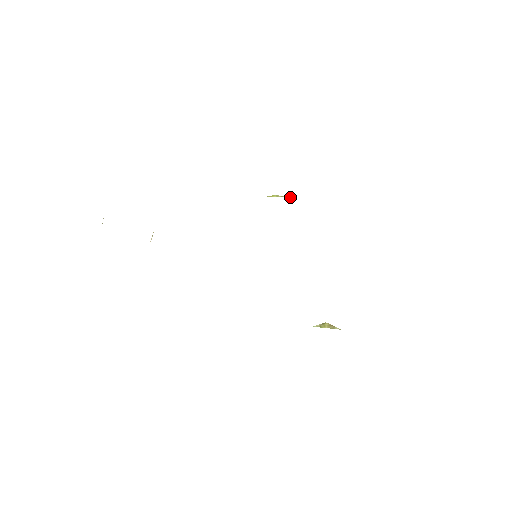
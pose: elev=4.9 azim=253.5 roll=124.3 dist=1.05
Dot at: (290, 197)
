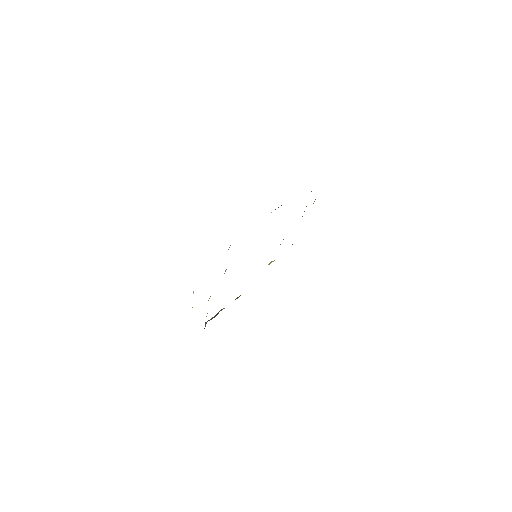
Dot at: occluded
